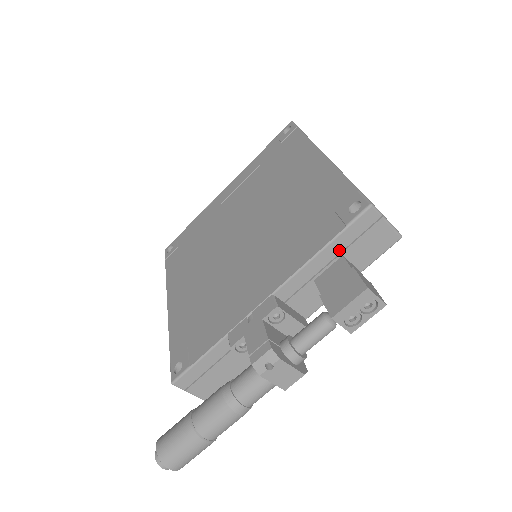
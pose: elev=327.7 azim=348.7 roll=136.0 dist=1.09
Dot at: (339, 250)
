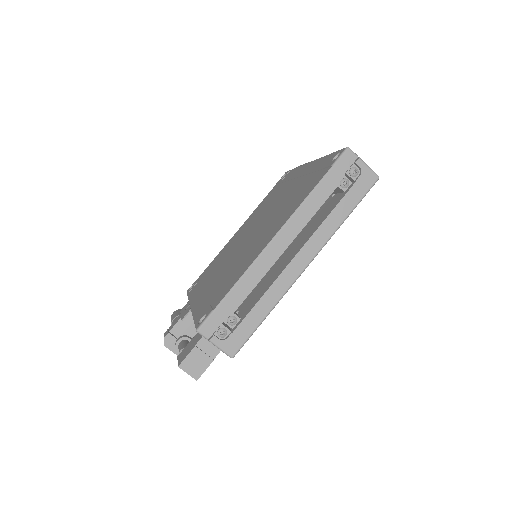
Dot at: occluded
